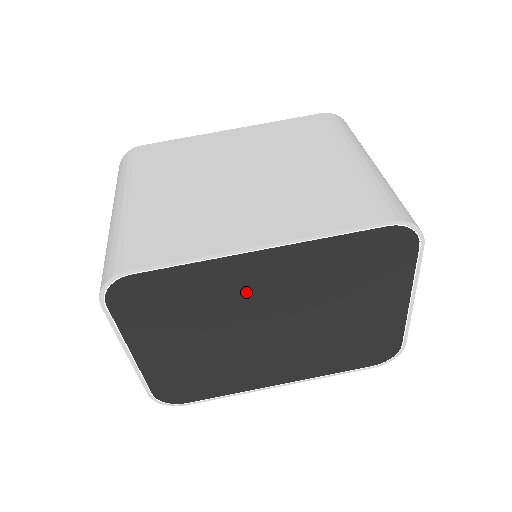
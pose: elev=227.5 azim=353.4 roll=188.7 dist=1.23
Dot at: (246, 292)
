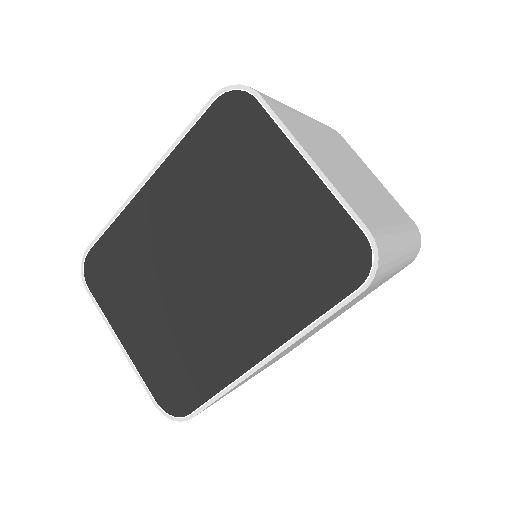
Dot at: (159, 232)
